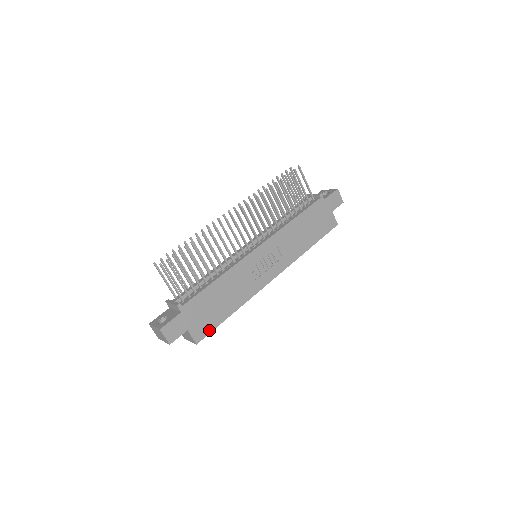
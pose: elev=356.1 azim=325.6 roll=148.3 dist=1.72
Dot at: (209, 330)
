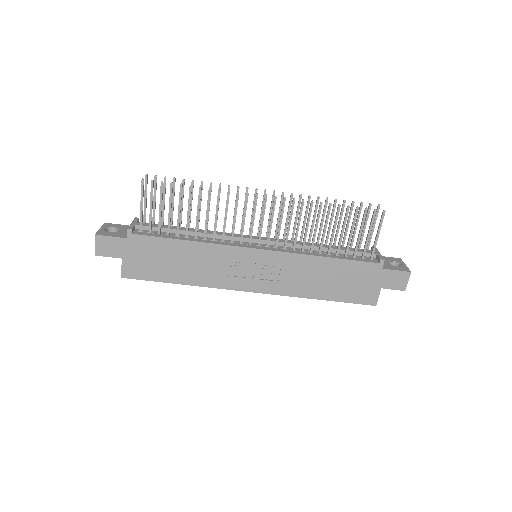
Dot at: (144, 277)
